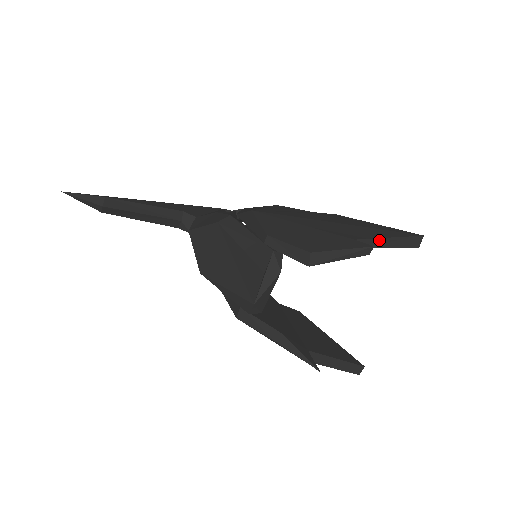
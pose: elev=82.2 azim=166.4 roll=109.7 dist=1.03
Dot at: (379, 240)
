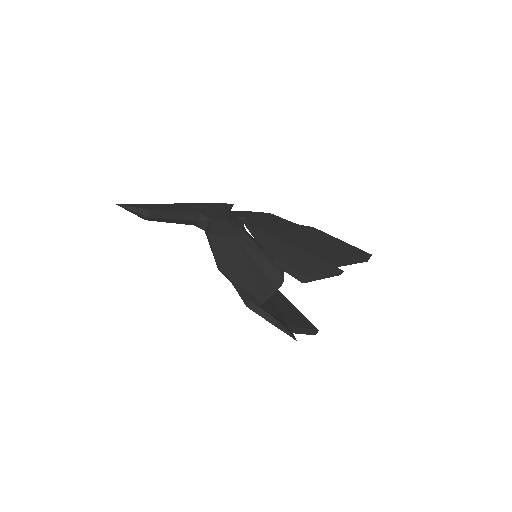
Dot at: (345, 262)
